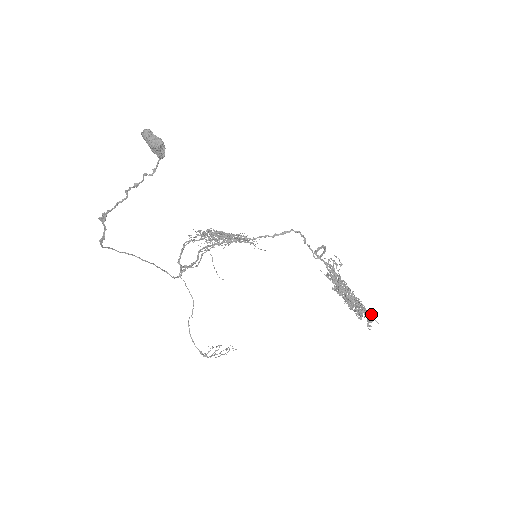
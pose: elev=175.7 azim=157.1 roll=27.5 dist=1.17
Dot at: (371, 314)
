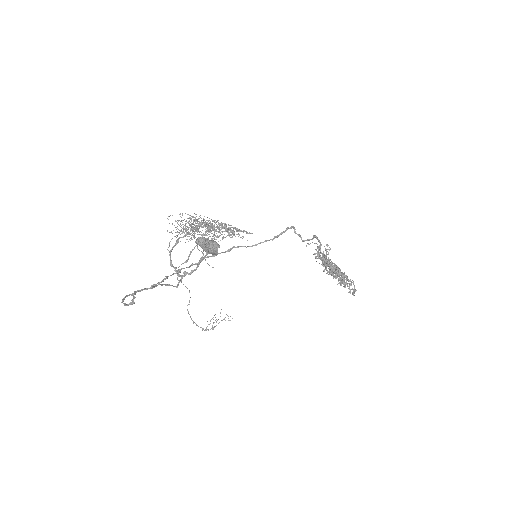
Dot at: occluded
